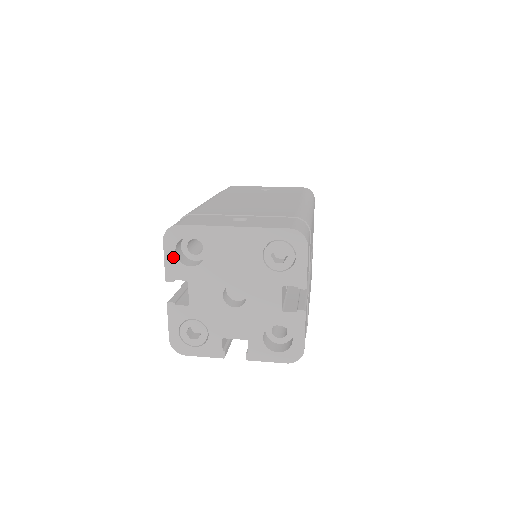
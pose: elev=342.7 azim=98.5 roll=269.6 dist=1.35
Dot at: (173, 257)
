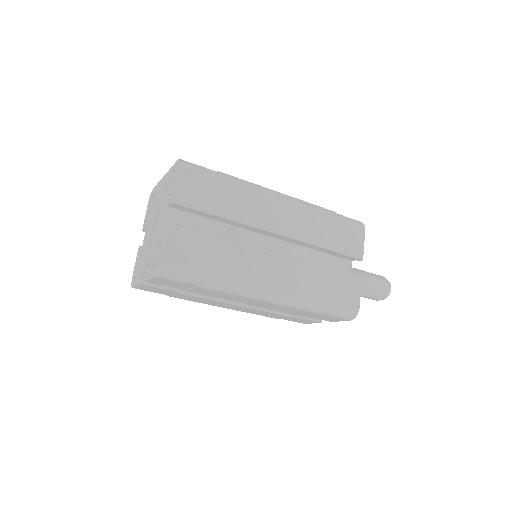
Dot at: (148, 212)
